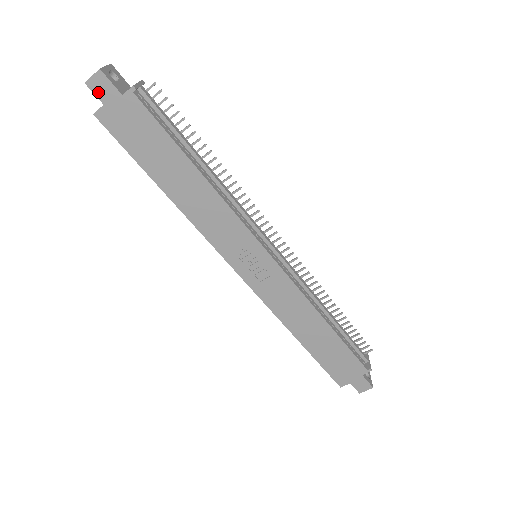
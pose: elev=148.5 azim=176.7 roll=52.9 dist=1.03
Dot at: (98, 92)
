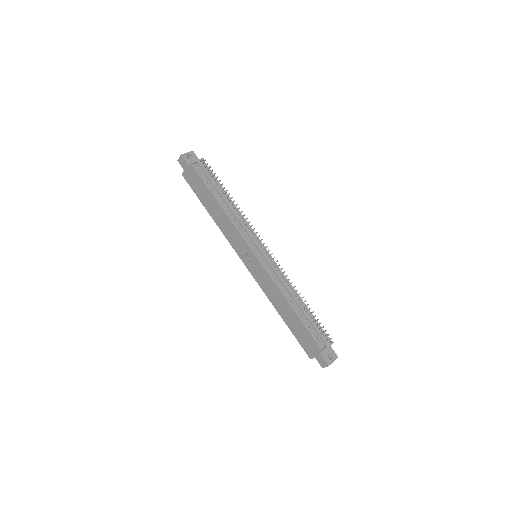
Dot at: (182, 165)
